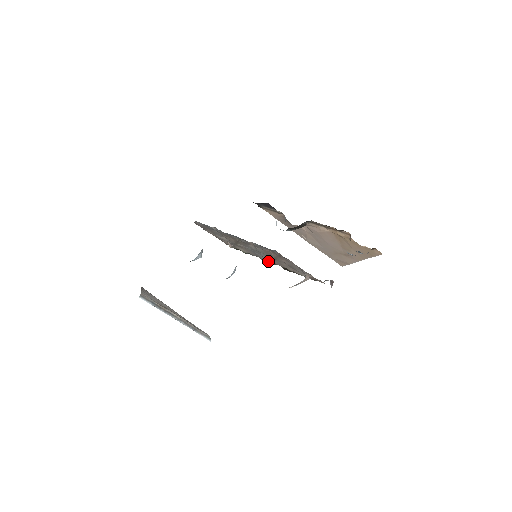
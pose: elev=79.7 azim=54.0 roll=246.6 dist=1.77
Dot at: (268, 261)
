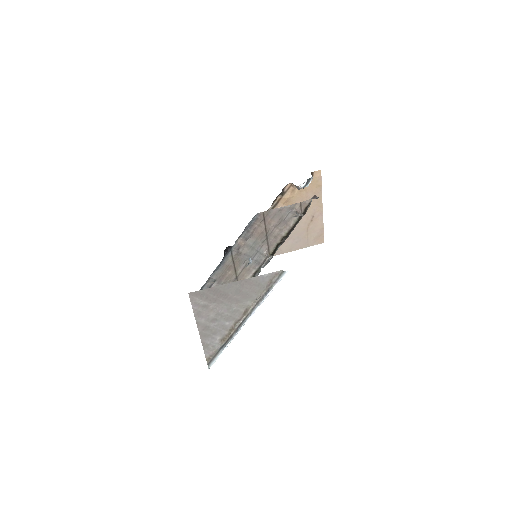
Dot at: (268, 253)
